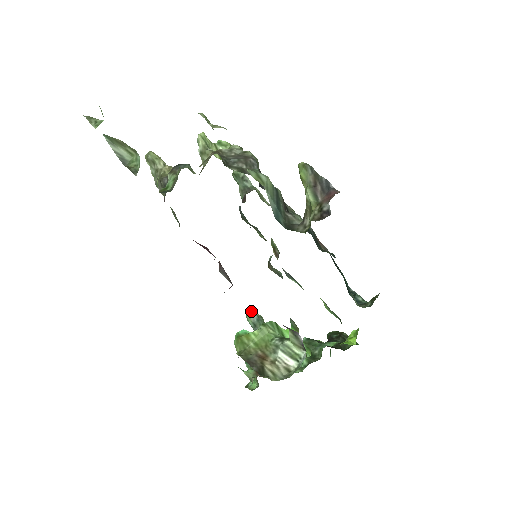
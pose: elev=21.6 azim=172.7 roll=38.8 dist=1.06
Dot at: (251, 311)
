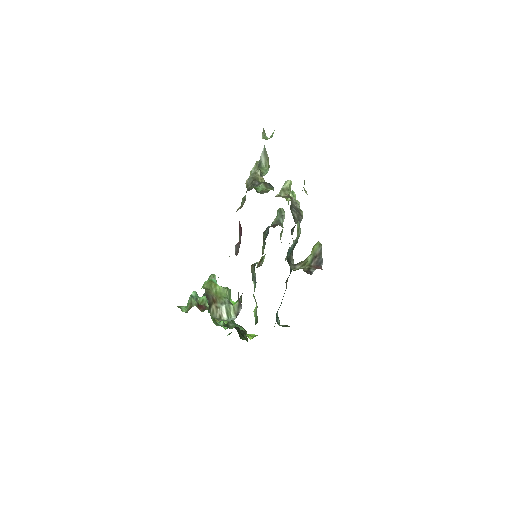
Dot at: (215, 276)
